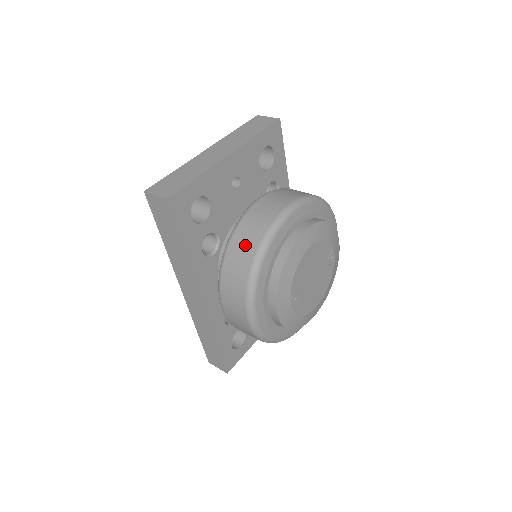
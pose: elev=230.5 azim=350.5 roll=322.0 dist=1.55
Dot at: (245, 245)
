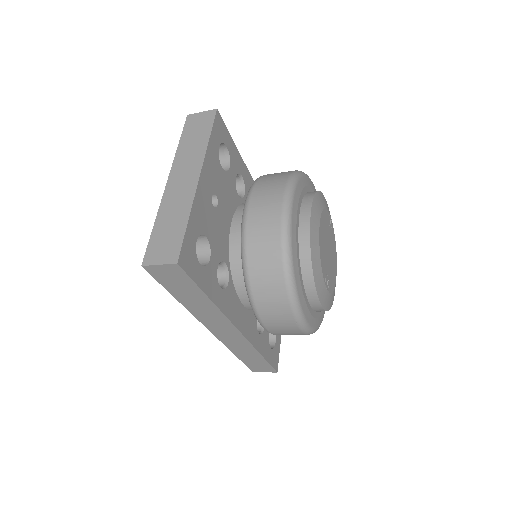
Dot at: (266, 261)
